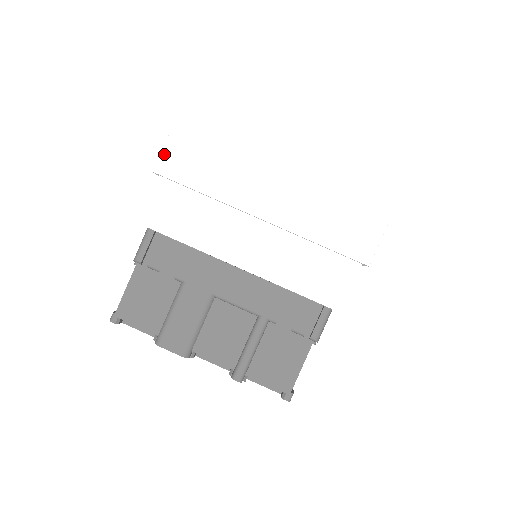
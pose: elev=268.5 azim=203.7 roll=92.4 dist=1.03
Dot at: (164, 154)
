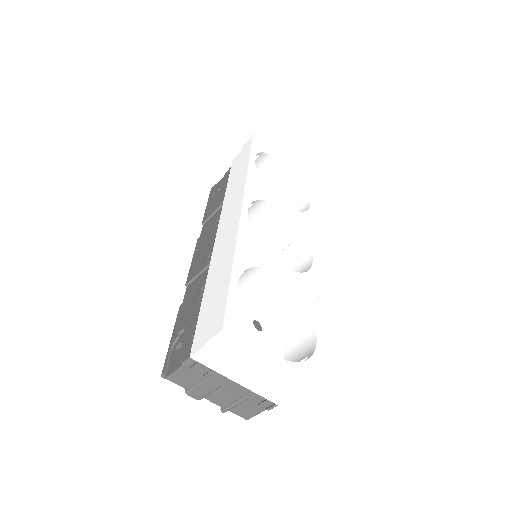
Dot at: (214, 340)
